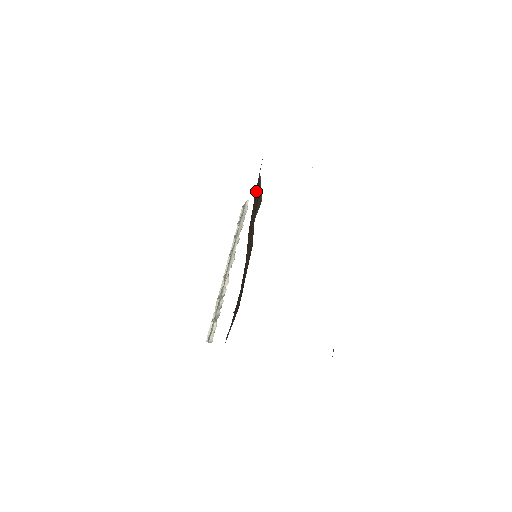
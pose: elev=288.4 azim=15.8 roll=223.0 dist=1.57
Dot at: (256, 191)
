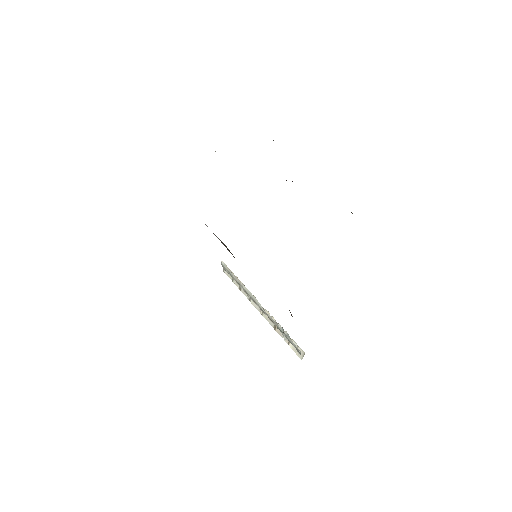
Dot at: occluded
